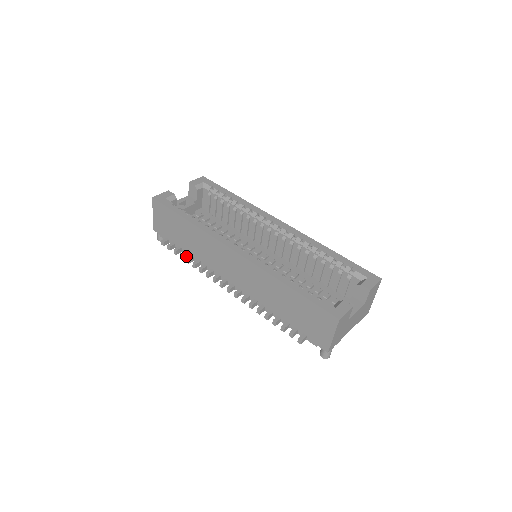
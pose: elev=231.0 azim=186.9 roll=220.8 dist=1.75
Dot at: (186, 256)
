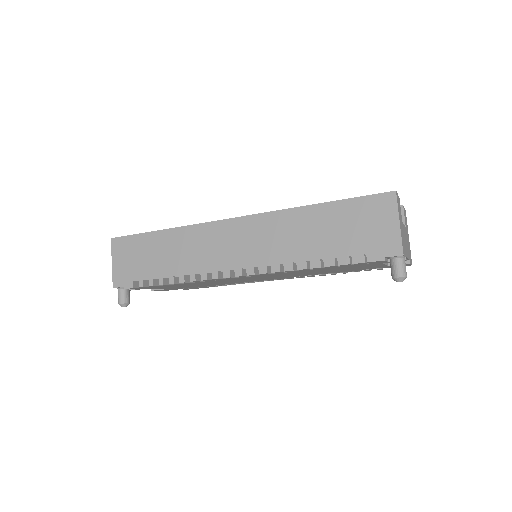
Dot at: (167, 284)
